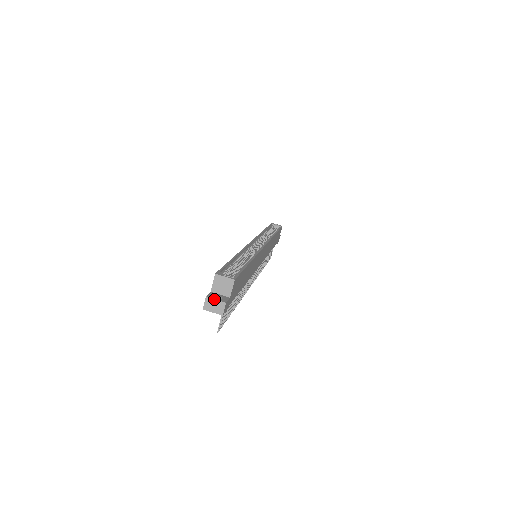
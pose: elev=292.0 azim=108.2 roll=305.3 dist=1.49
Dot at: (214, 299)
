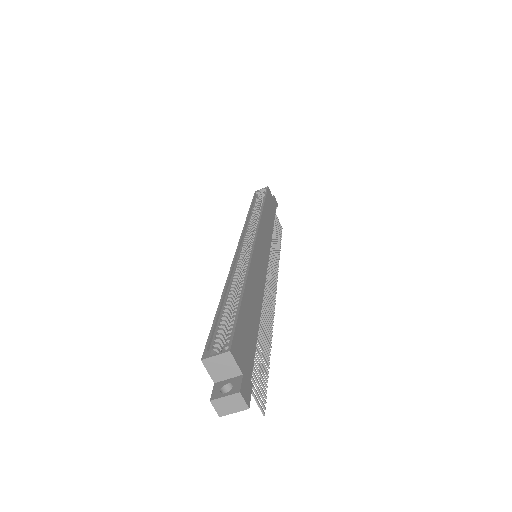
Dot at: (222, 398)
